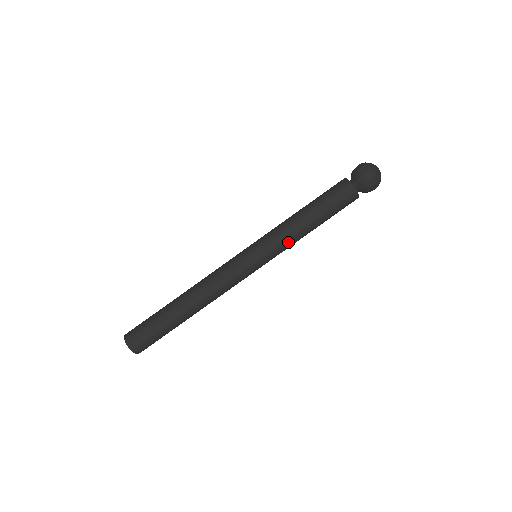
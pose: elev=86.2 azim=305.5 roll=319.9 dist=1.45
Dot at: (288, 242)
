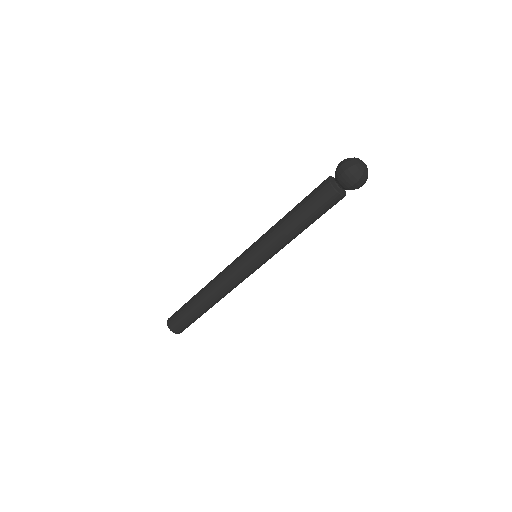
Dot at: (282, 247)
